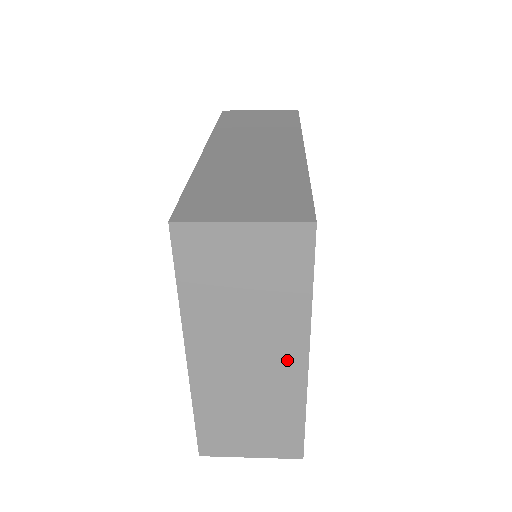
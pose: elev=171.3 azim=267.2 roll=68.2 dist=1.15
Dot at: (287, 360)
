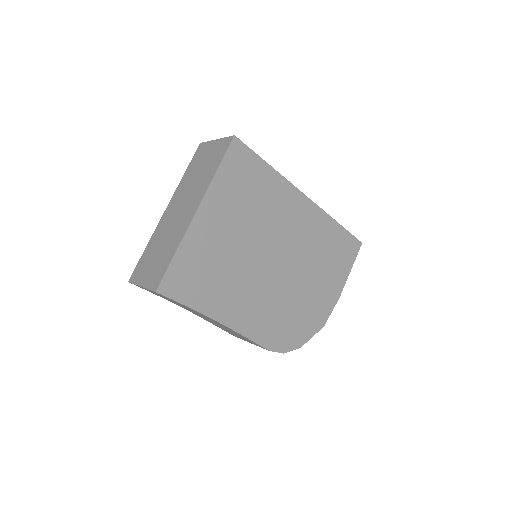
Dot at: (191, 210)
